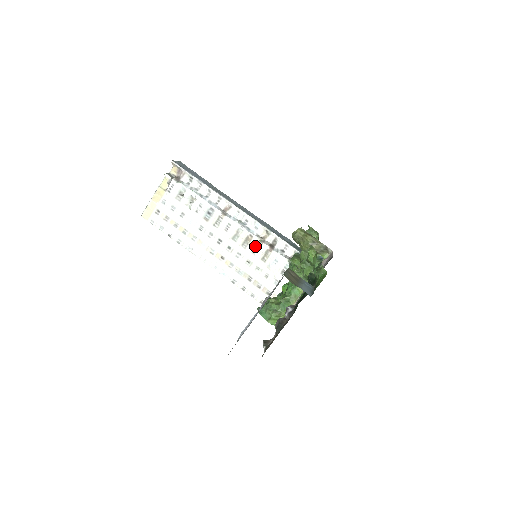
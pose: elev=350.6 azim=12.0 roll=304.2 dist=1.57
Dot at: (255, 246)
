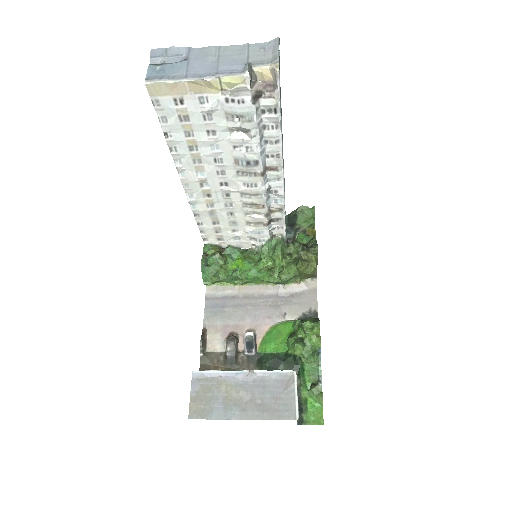
Dot at: (256, 213)
